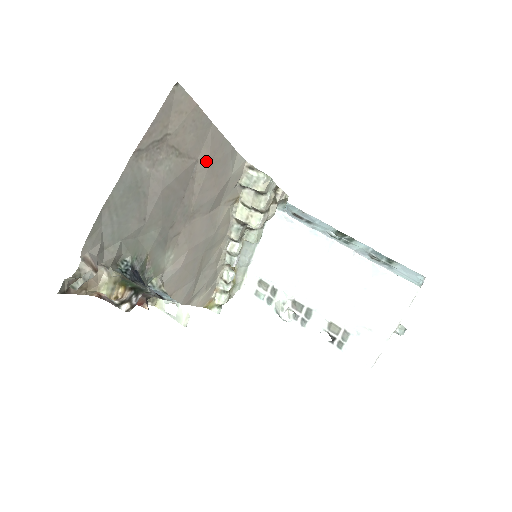
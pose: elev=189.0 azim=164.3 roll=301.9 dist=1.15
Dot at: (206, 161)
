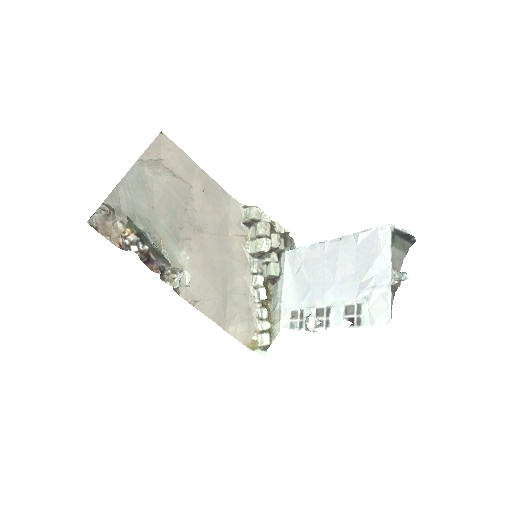
Dot at: (199, 189)
